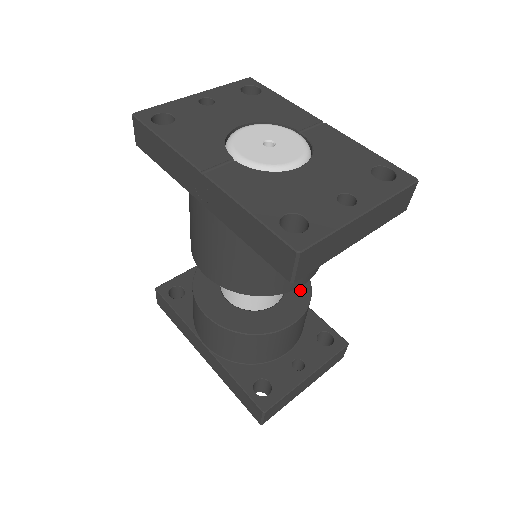
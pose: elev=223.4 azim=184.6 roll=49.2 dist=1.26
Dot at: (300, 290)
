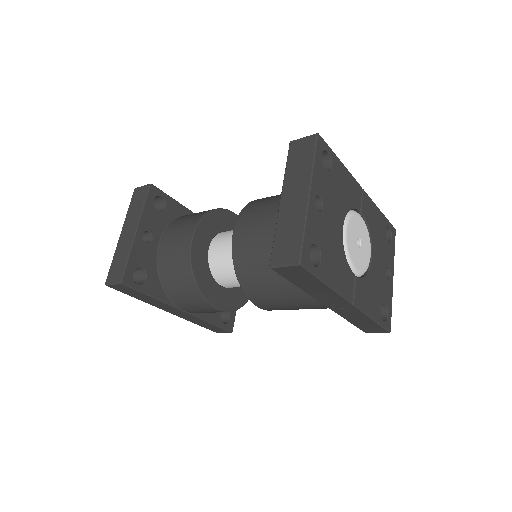
Dot at: occluded
